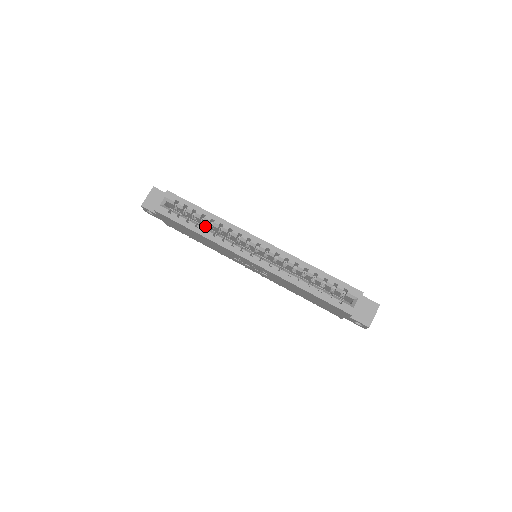
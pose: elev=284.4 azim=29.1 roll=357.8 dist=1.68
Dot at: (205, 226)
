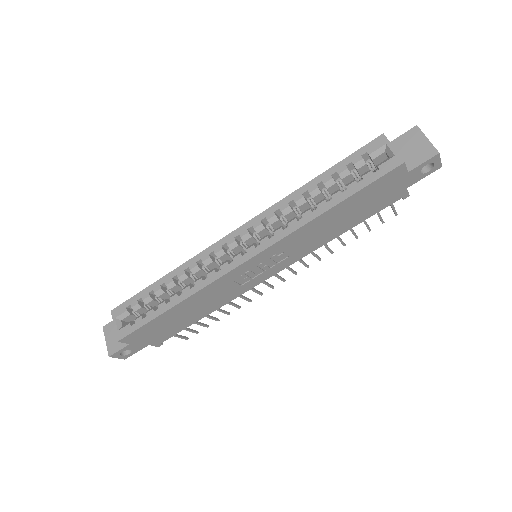
Dot at: occluded
